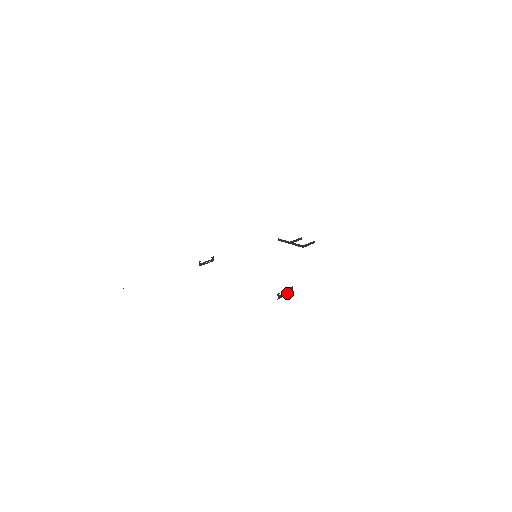
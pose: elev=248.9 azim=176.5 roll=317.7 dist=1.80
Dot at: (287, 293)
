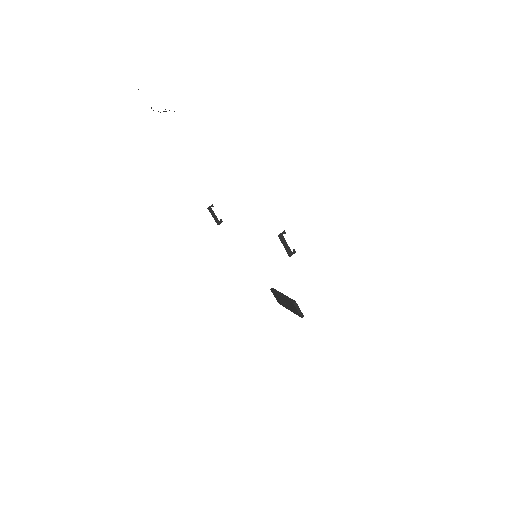
Dot at: (287, 247)
